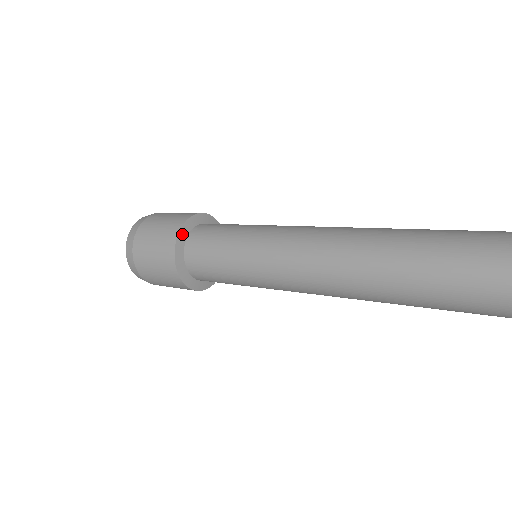
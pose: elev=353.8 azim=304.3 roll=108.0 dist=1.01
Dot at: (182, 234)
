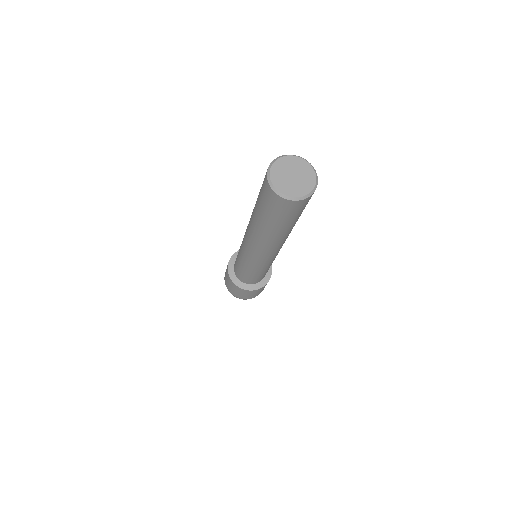
Dot at: (230, 270)
